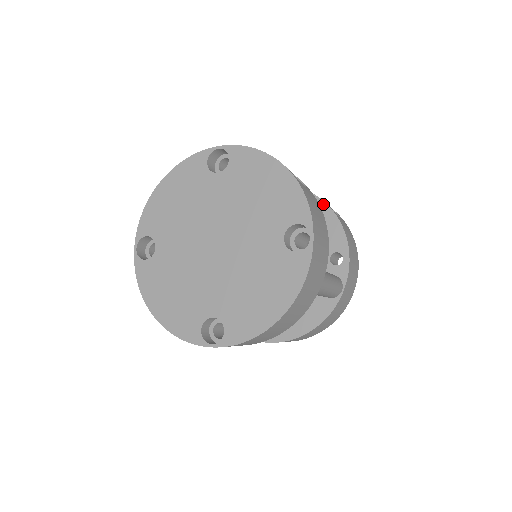
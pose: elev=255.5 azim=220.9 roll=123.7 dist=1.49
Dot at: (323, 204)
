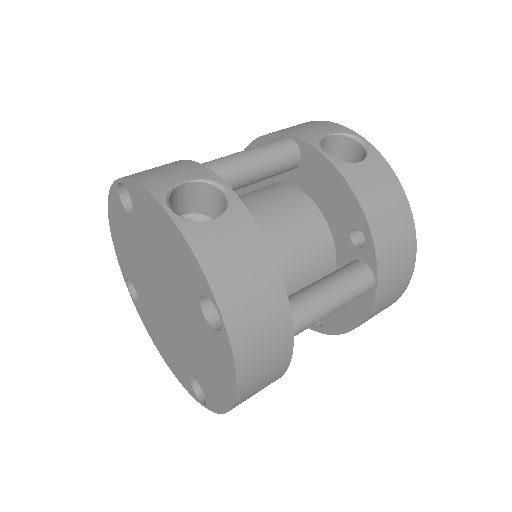
Dot at: (321, 158)
